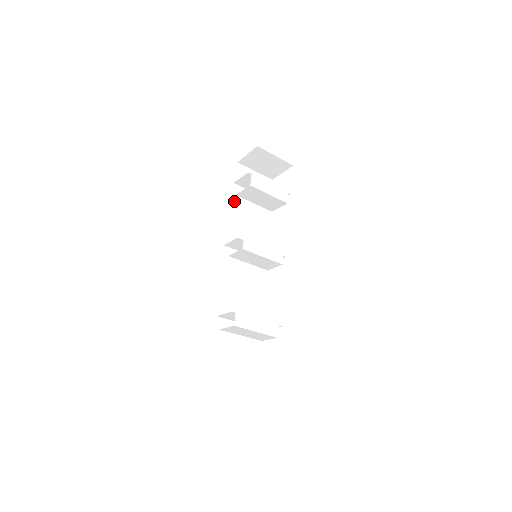
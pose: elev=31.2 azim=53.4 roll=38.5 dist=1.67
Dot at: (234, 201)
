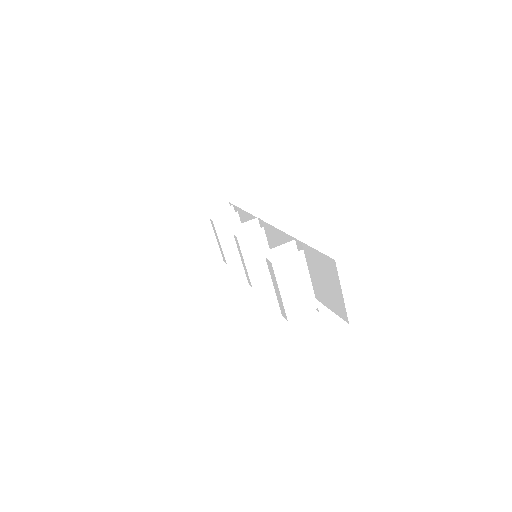
Dot at: occluded
